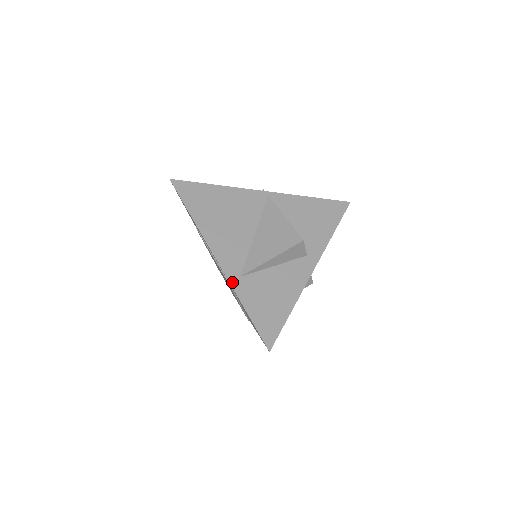
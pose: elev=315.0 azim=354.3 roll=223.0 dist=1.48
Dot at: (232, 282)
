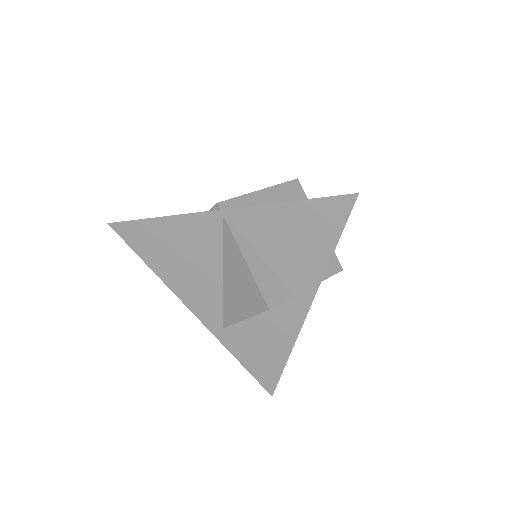
Dot at: (216, 335)
